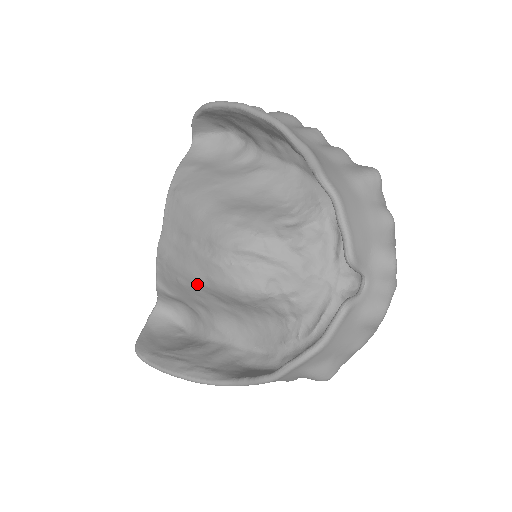
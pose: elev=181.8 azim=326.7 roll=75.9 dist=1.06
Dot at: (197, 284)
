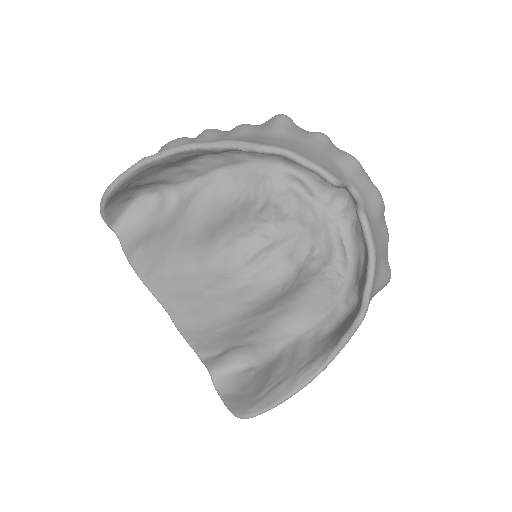
Dot at: (239, 318)
